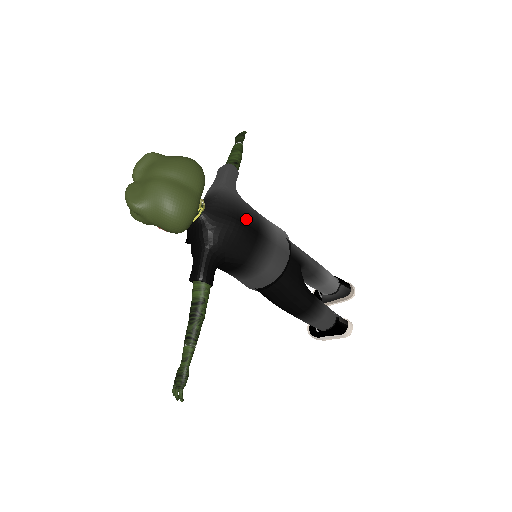
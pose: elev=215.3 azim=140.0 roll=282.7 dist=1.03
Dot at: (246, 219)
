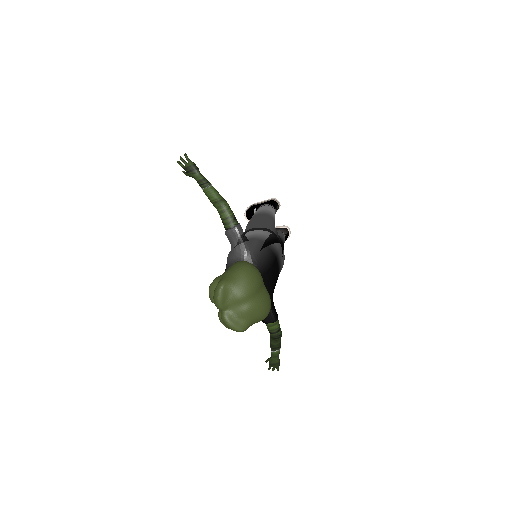
Dot at: (271, 260)
